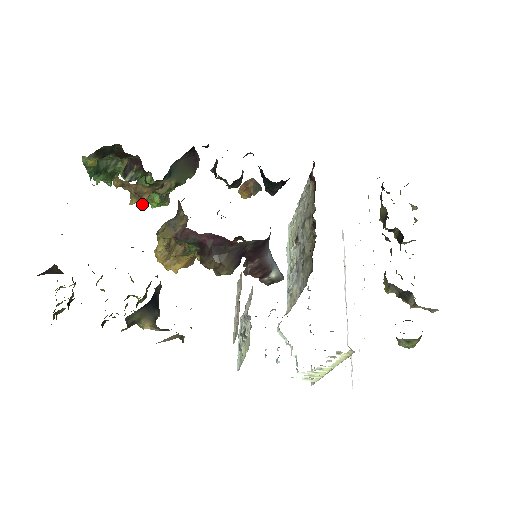
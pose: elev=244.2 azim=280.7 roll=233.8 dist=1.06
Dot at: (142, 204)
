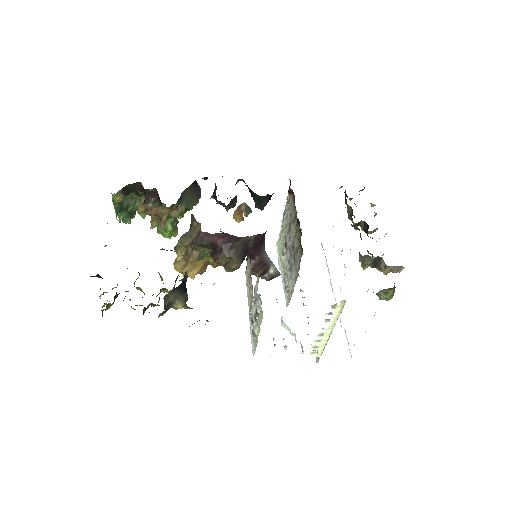
Dot at: (162, 224)
